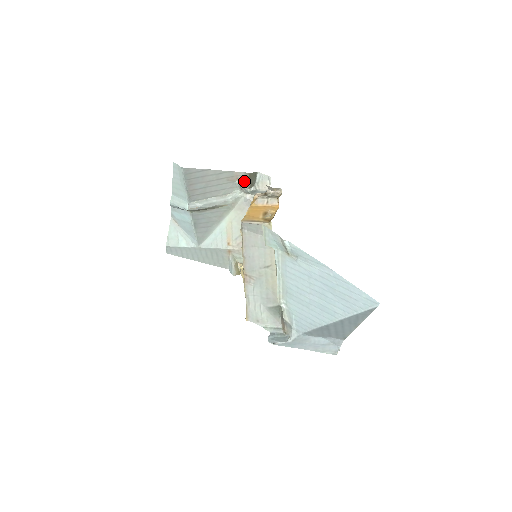
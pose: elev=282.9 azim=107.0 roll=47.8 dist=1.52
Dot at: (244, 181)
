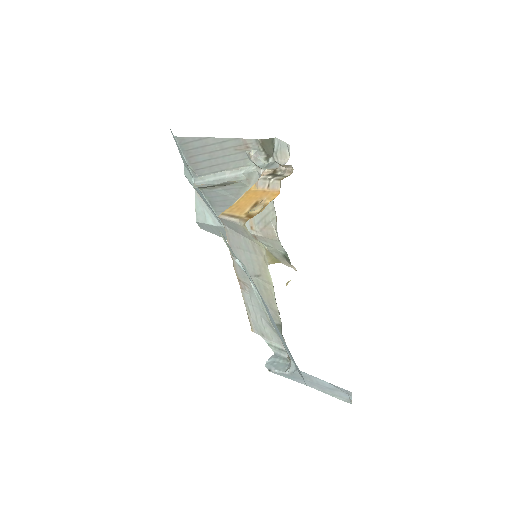
Dot at: (257, 150)
